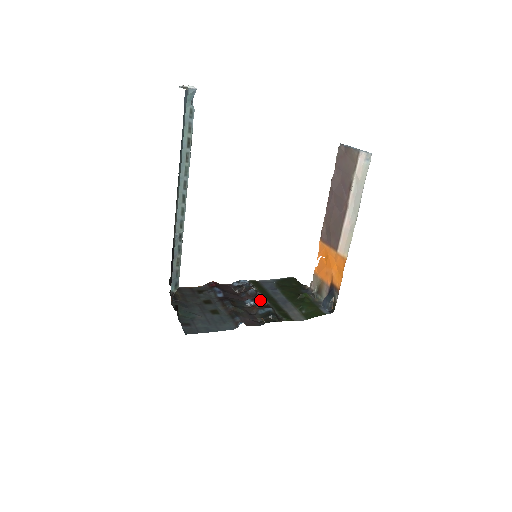
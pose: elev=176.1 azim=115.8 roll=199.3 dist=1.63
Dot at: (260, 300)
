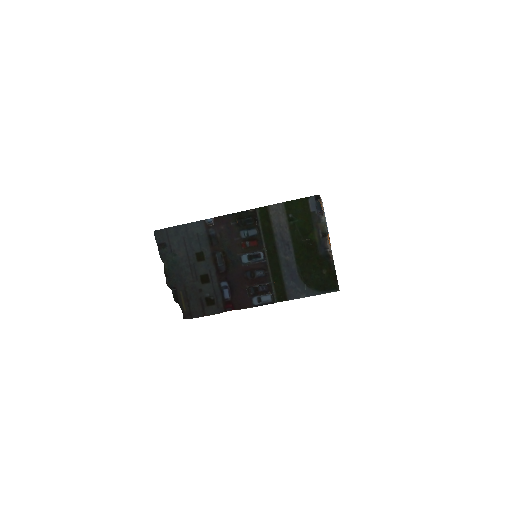
Dot at: (257, 253)
